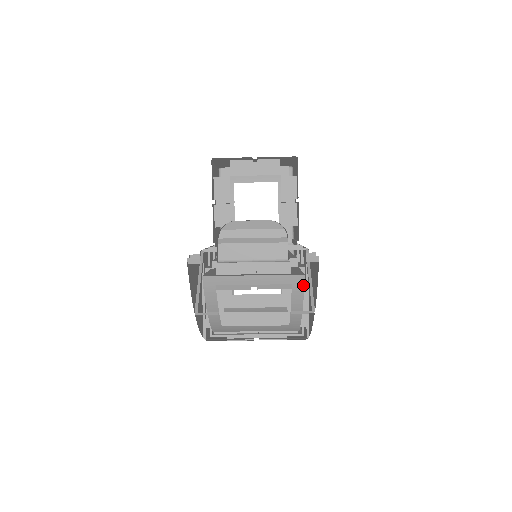
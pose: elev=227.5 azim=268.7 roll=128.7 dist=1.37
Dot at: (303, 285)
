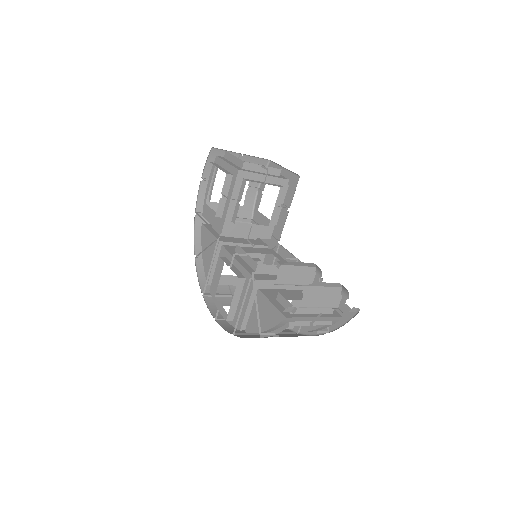
Dot at: (337, 321)
